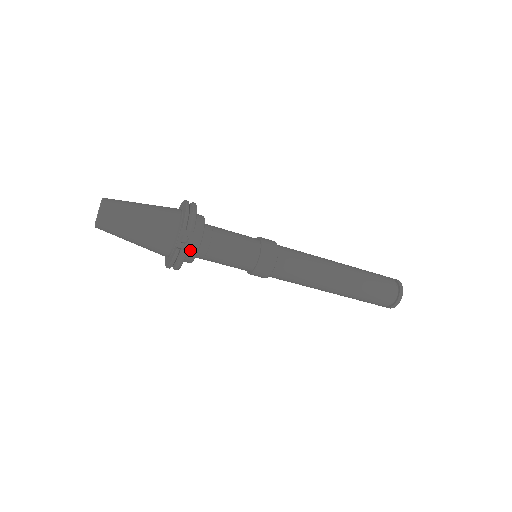
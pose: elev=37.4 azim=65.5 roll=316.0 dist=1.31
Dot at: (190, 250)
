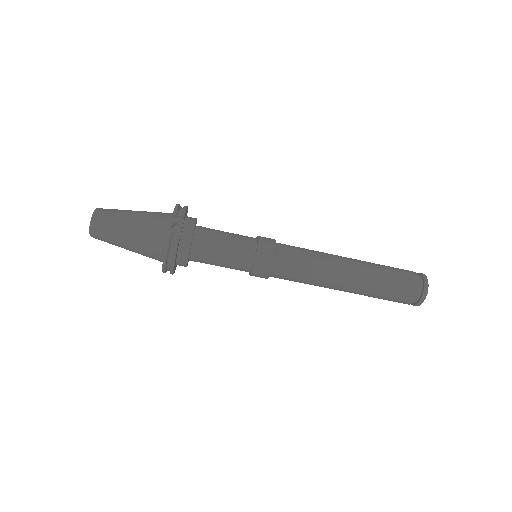
Dot at: (184, 239)
